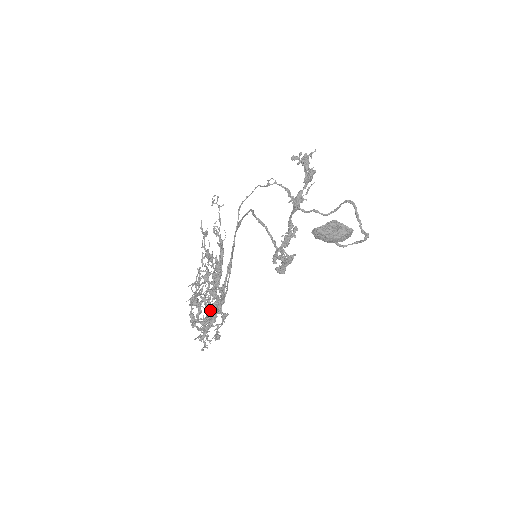
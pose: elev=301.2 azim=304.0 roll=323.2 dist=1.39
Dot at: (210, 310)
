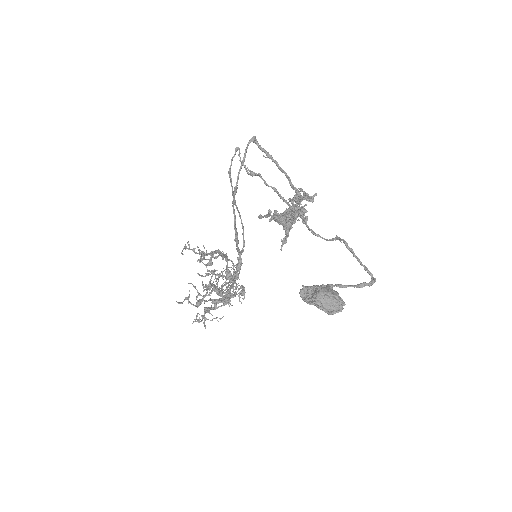
Dot at: (227, 287)
